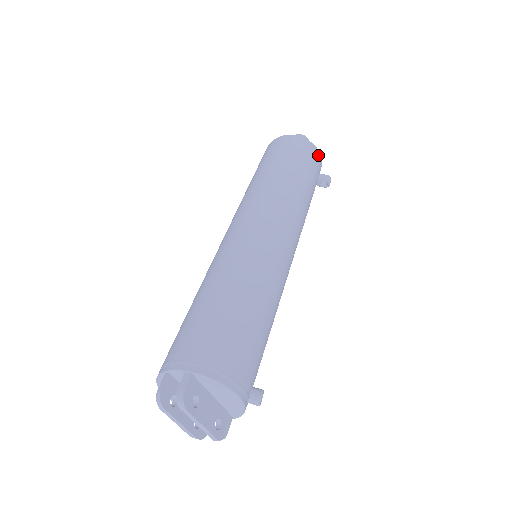
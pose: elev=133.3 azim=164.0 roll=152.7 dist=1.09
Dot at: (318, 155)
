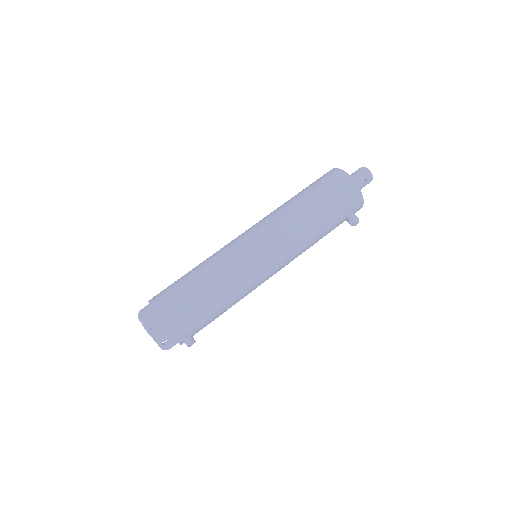
Dot at: (359, 198)
